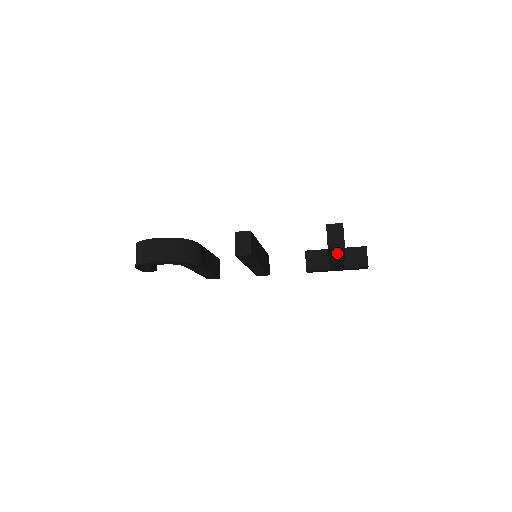
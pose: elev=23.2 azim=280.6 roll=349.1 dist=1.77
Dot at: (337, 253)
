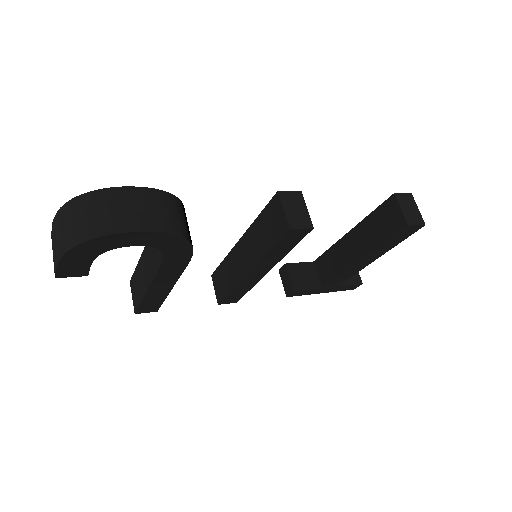
Dot at: (396, 240)
